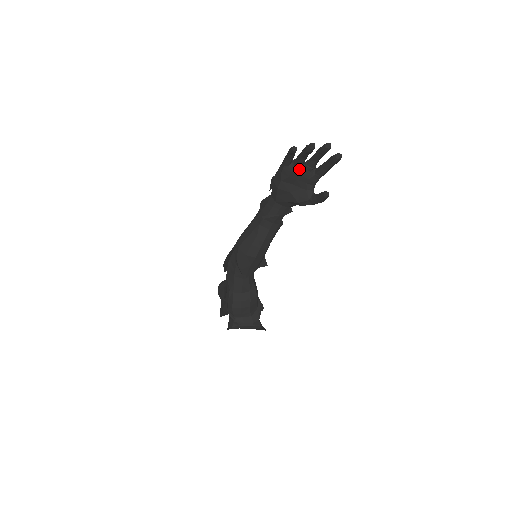
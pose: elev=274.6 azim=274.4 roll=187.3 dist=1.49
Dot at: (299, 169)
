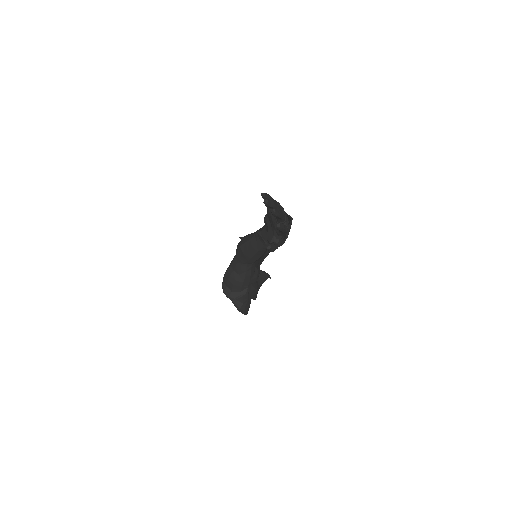
Dot at: occluded
